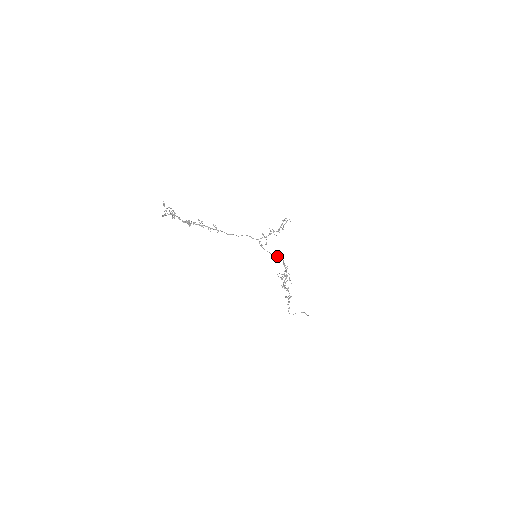
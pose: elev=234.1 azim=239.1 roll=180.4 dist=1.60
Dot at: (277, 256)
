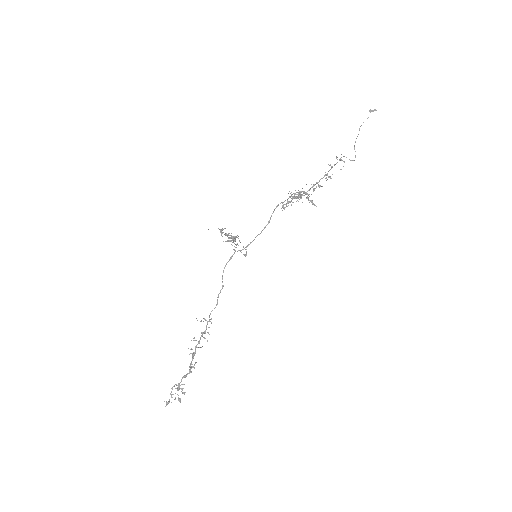
Dot at: (268, 223)
